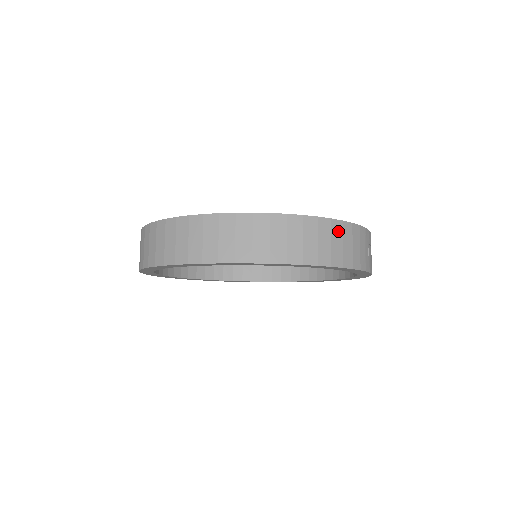
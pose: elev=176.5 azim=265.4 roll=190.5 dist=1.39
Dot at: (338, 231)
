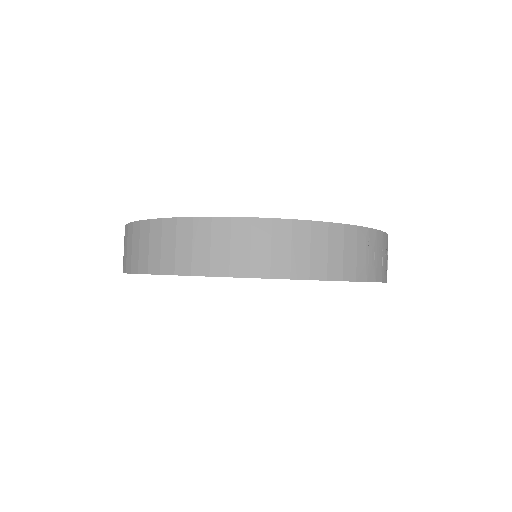
Dot at: (321, 235)
